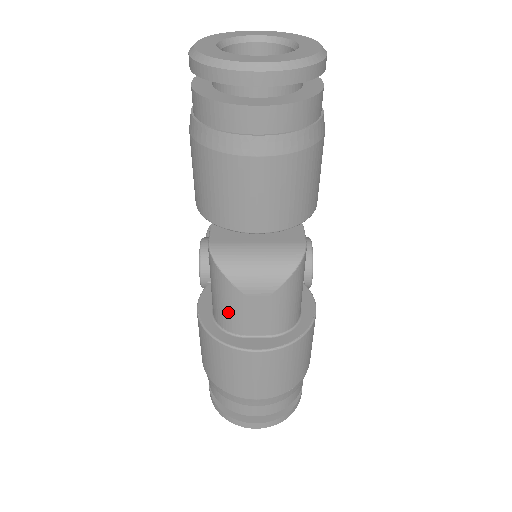
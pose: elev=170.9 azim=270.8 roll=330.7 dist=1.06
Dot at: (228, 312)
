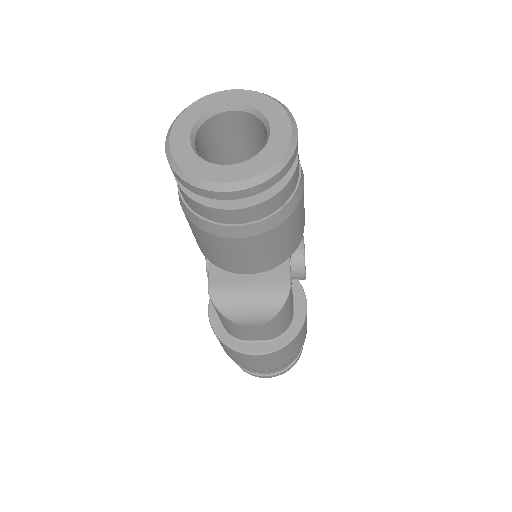
Dot at: (231, 330)
